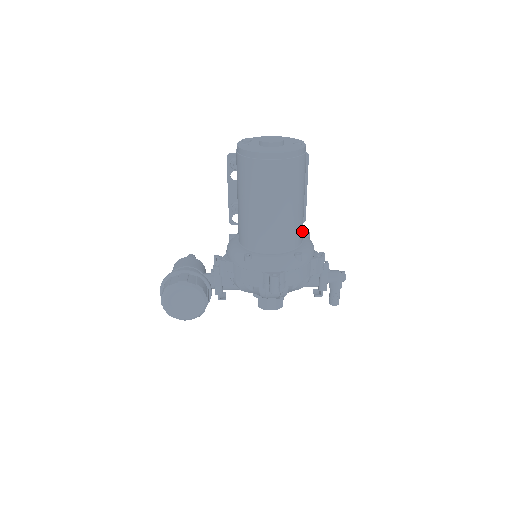
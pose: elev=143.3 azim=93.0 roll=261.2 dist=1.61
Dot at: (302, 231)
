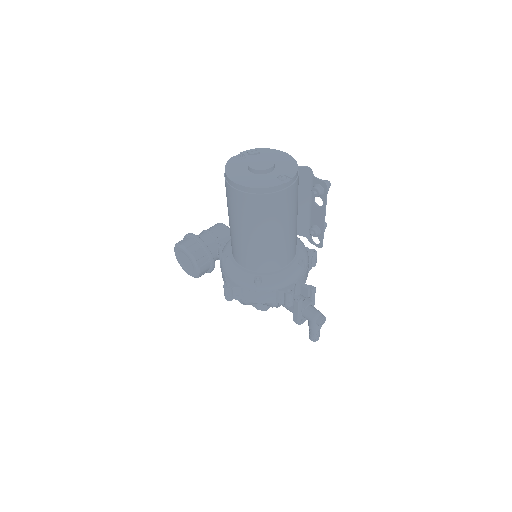
Dot at: (280, 260)
